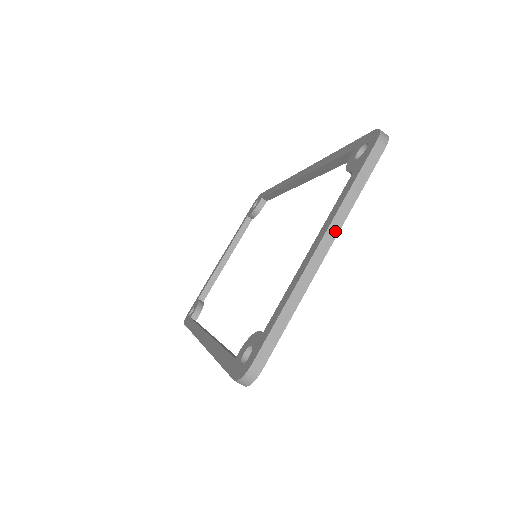
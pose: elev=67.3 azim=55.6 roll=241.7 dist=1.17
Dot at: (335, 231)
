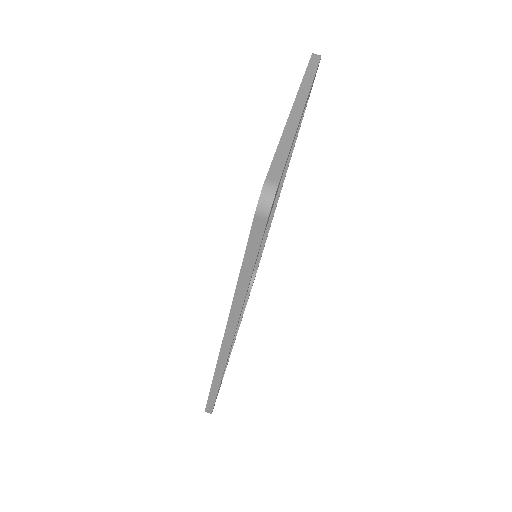
Dot at: (304, 96)
